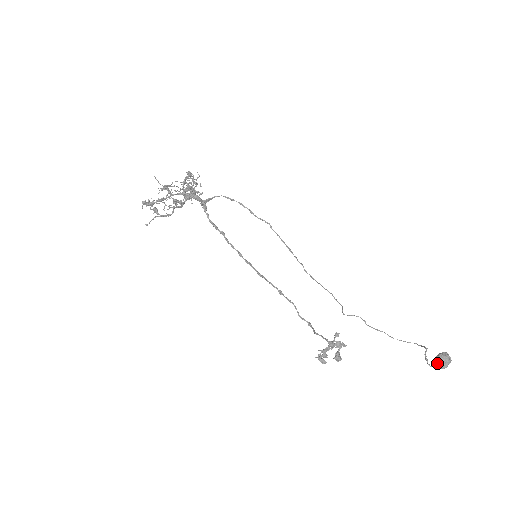
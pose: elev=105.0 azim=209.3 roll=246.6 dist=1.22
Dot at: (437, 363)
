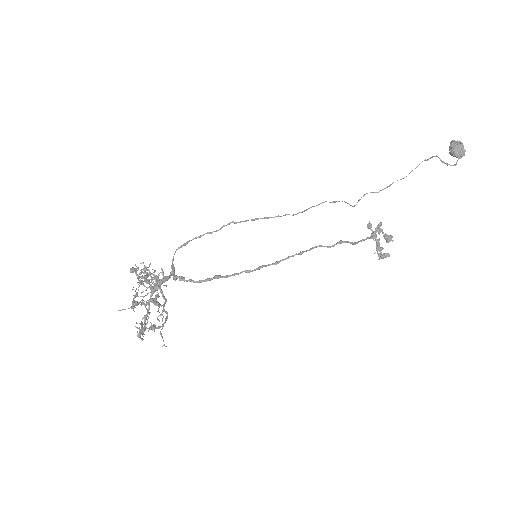
Dot at: (457, 157)
